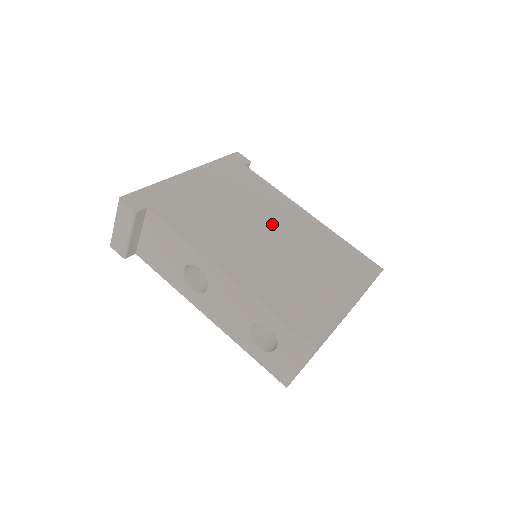
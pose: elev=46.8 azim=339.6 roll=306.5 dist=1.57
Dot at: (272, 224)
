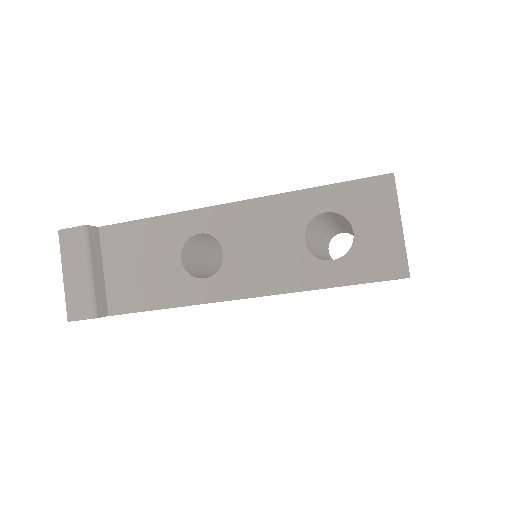
Dot at: occluded
